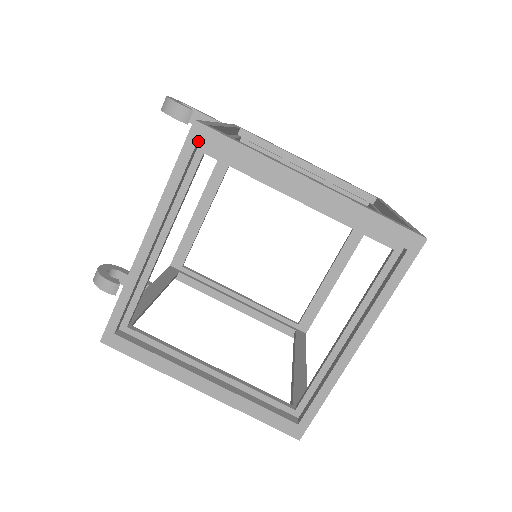
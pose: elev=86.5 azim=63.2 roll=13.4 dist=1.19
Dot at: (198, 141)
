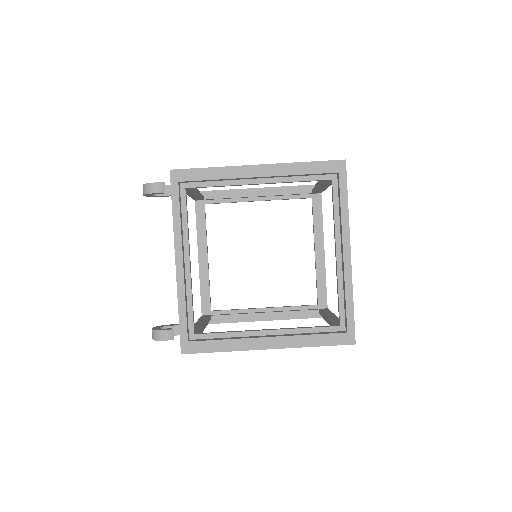
Dot at: (178, 181)
